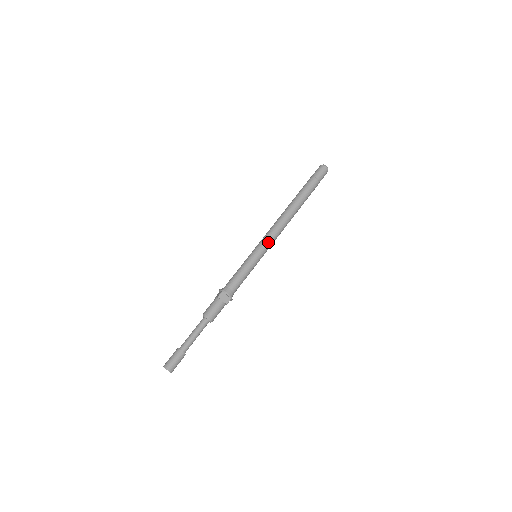
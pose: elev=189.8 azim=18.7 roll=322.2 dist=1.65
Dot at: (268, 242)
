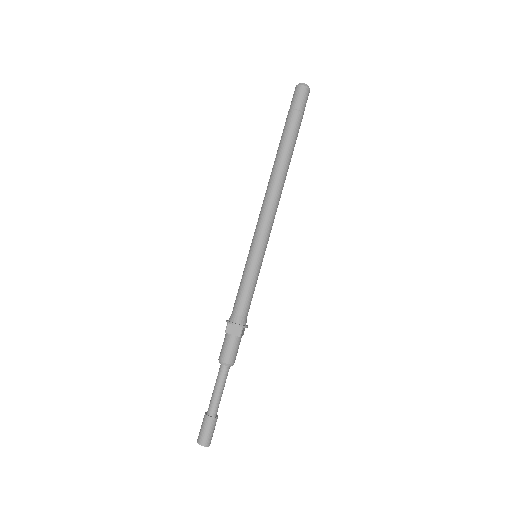
Dot at: (262, 231)
